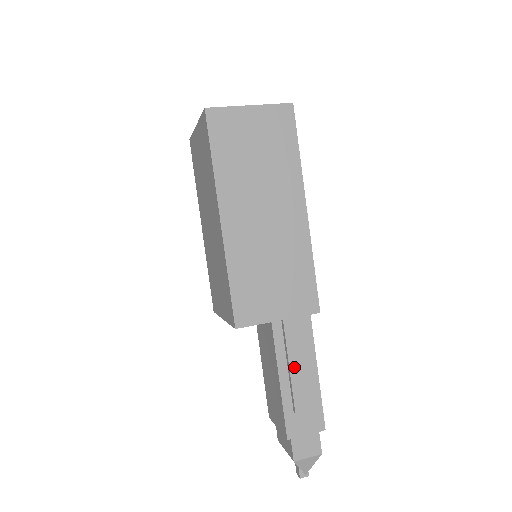
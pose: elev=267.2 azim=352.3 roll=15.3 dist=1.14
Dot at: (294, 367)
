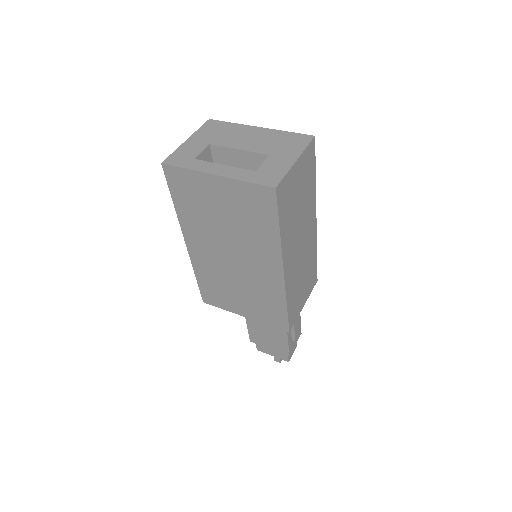
Dot at: occluded
